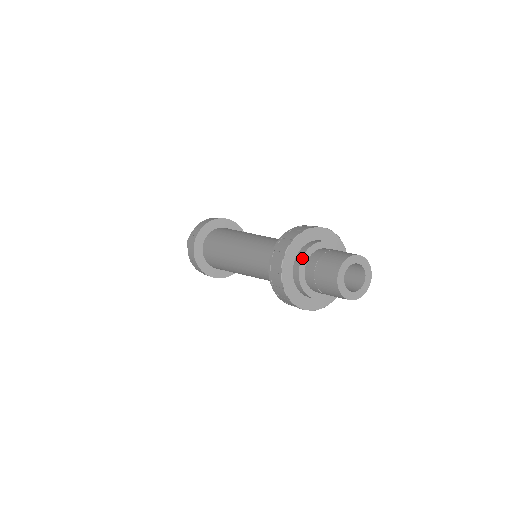
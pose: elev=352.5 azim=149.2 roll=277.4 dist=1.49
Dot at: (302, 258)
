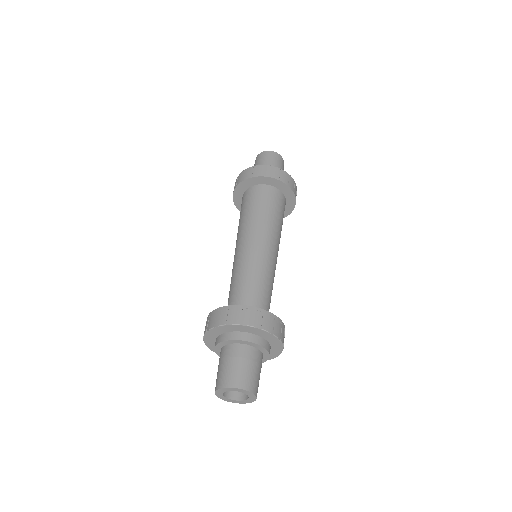
Dot at: occluded
